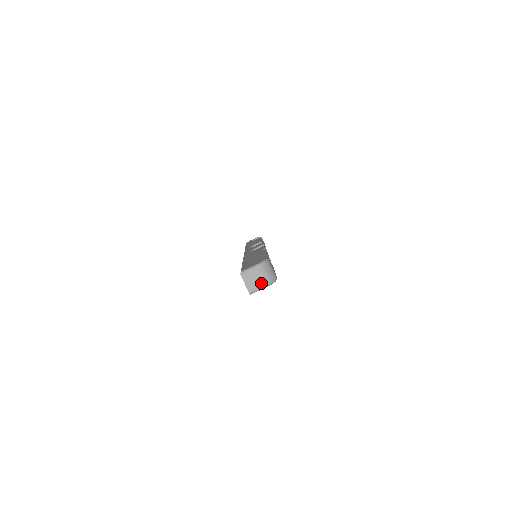
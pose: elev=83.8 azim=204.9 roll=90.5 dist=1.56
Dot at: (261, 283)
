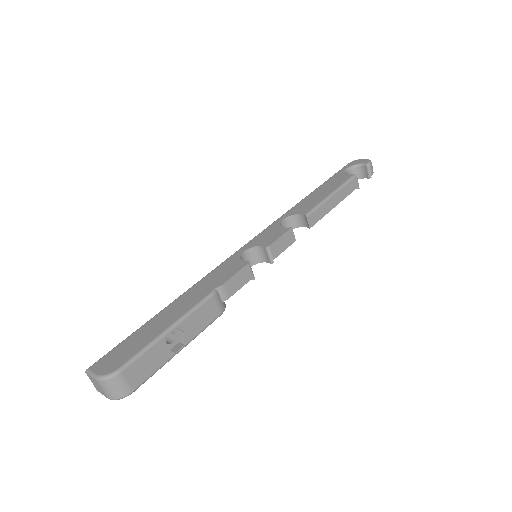
Dot at: (104, 394)
